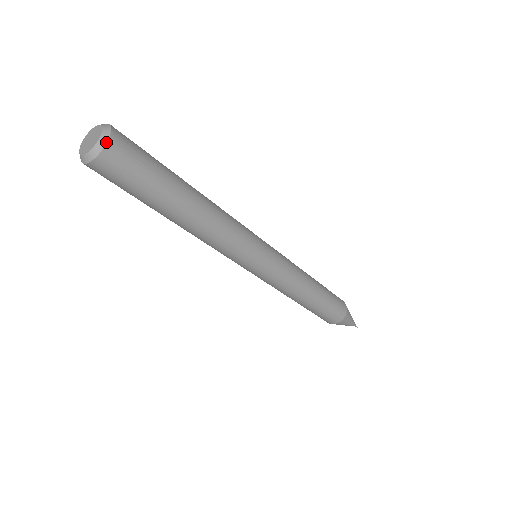
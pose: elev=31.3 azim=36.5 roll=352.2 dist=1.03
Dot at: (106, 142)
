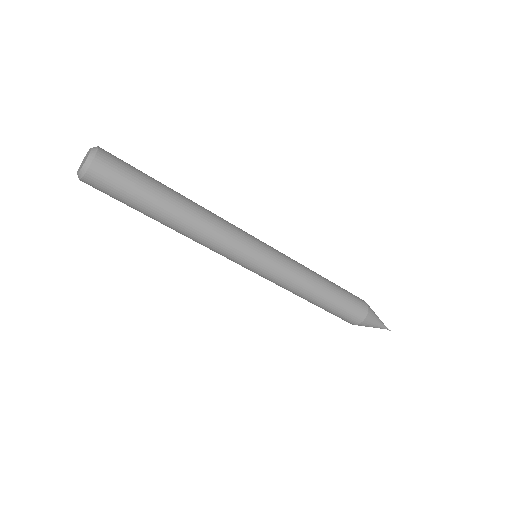
Dot at: (88, 167)
